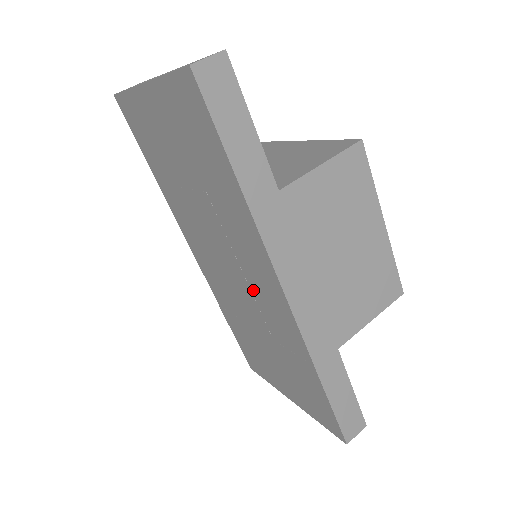
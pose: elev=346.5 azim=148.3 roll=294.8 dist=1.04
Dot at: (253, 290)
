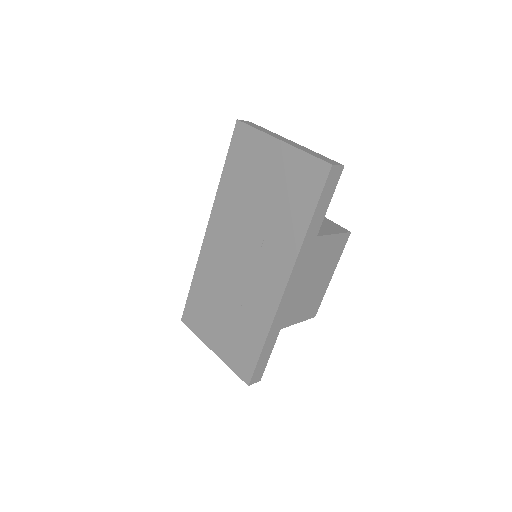
Dot at: (255, 275)
